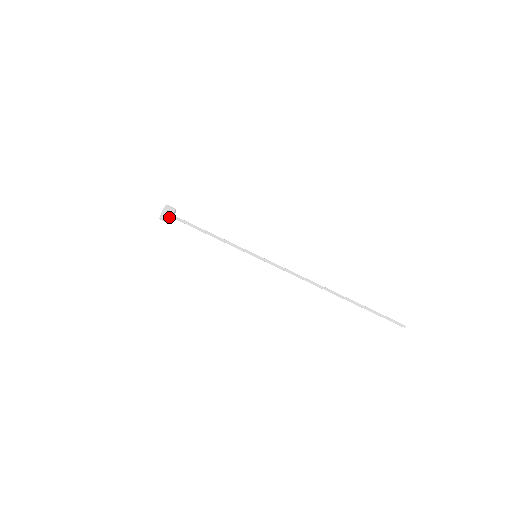
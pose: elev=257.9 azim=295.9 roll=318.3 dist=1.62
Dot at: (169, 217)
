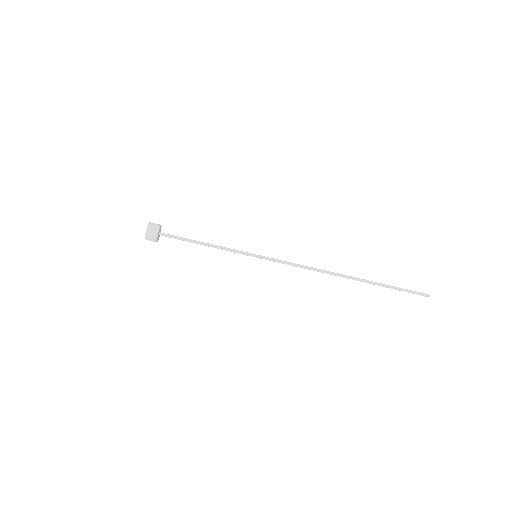
Dot at: (154, 238)
